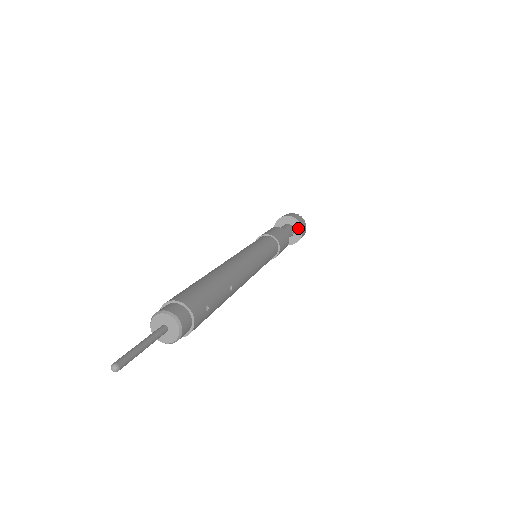
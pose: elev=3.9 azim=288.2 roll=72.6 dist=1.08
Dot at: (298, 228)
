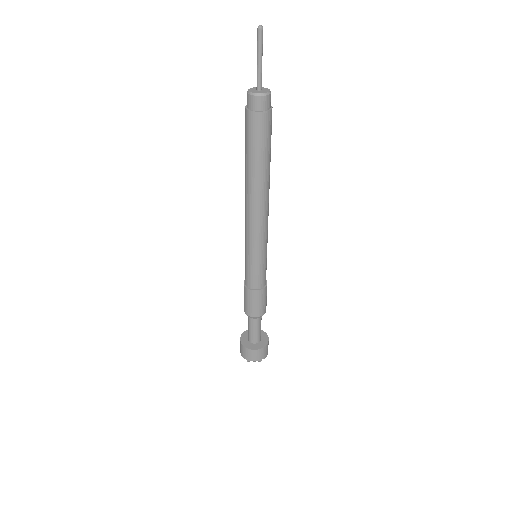
Dot at: (264, 337)
